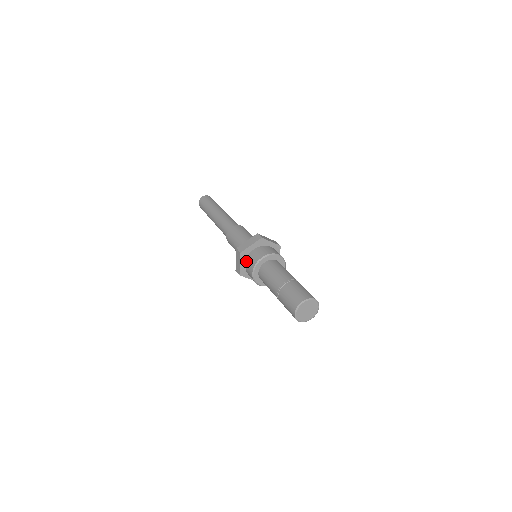
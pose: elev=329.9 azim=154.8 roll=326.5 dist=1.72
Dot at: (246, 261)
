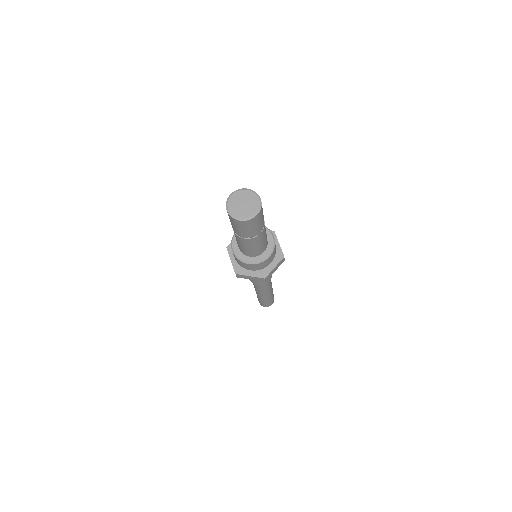
Dot at: occluded
